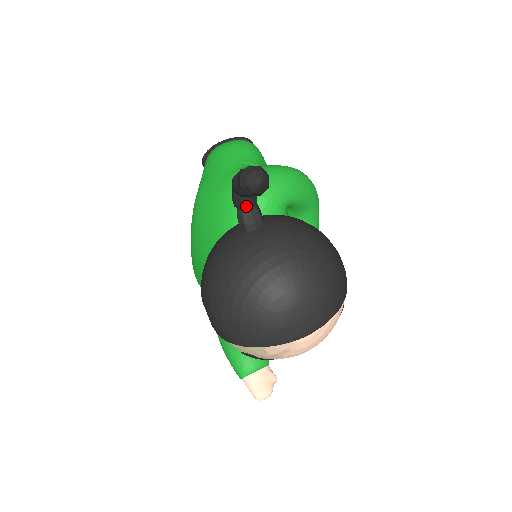
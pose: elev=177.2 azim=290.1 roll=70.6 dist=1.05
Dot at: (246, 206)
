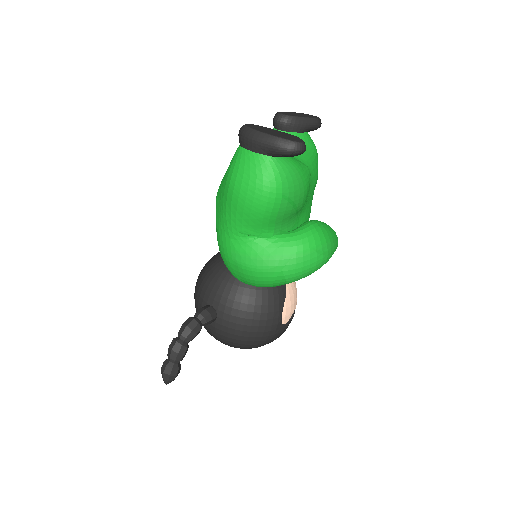
Dot at: occluded
